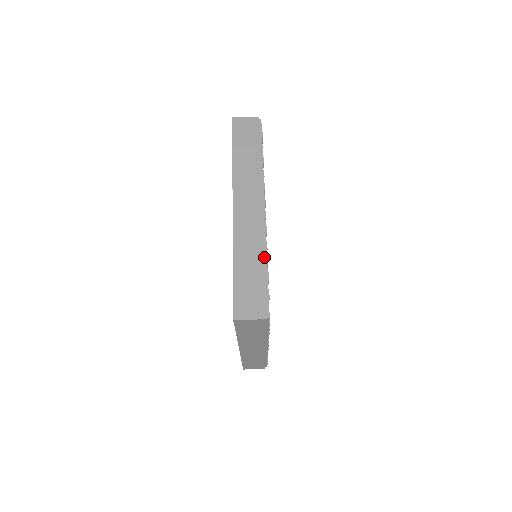
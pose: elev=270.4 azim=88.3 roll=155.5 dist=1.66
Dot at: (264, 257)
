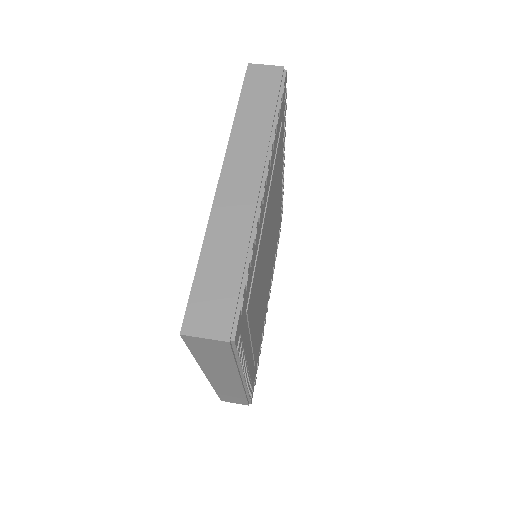
Dot at: (247, 250)
